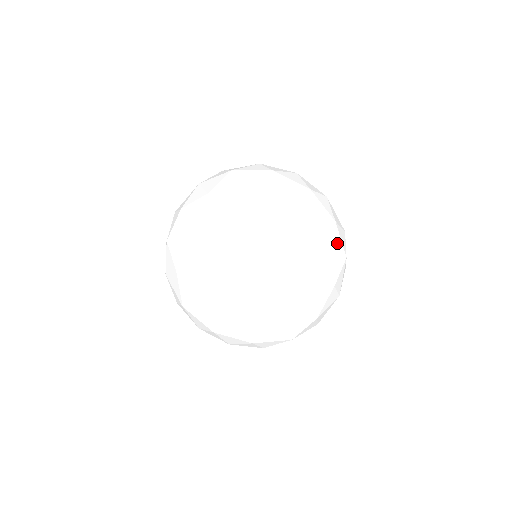
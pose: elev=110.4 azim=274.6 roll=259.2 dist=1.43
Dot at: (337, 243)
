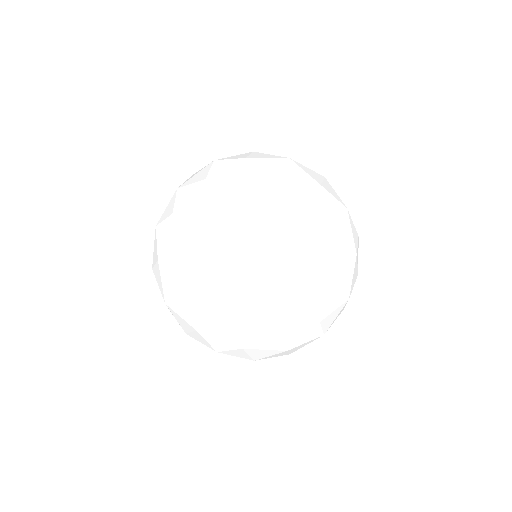
Dot at: occluded
